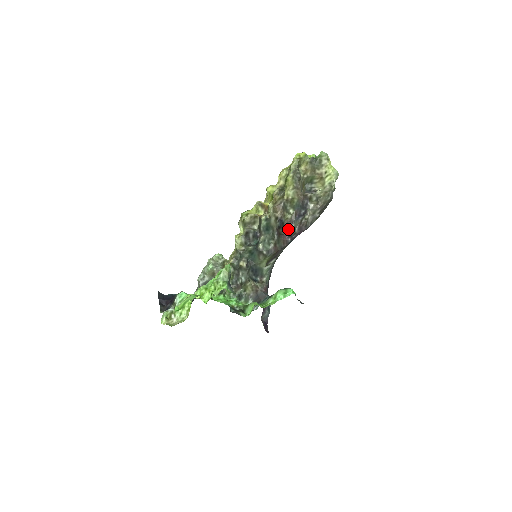
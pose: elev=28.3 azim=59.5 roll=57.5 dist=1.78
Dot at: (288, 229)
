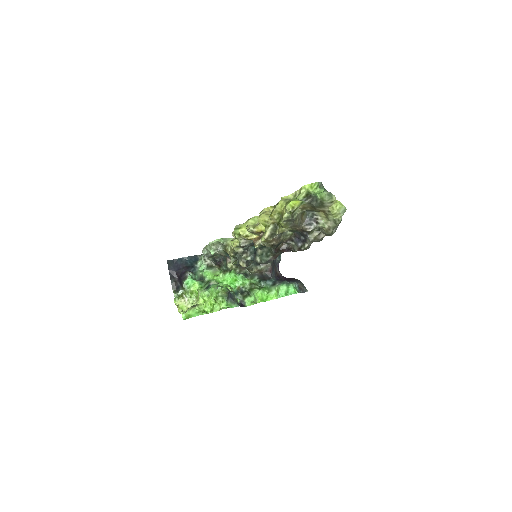
Dot at: (288, 243)
